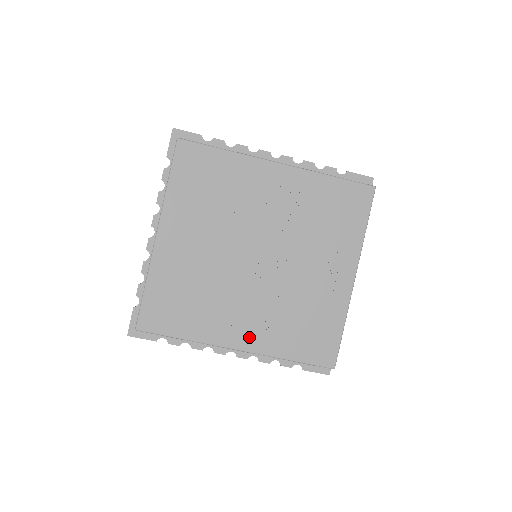
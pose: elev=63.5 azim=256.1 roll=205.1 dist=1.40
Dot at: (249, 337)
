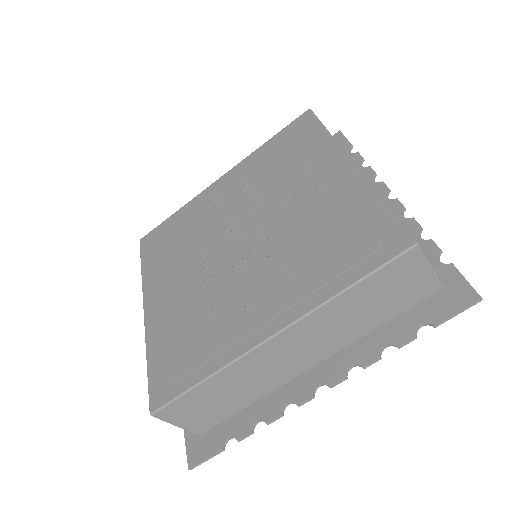
Dot at: (275, 310)
